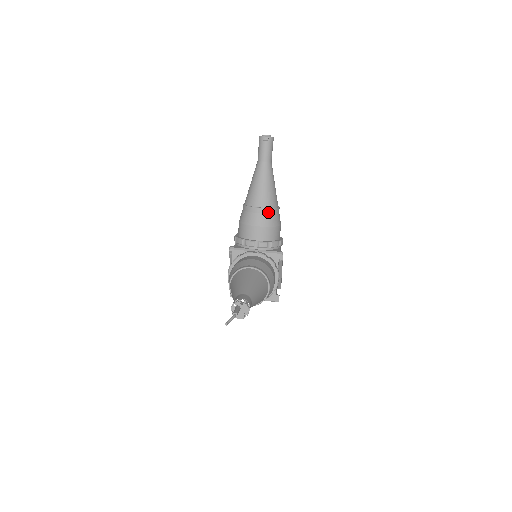
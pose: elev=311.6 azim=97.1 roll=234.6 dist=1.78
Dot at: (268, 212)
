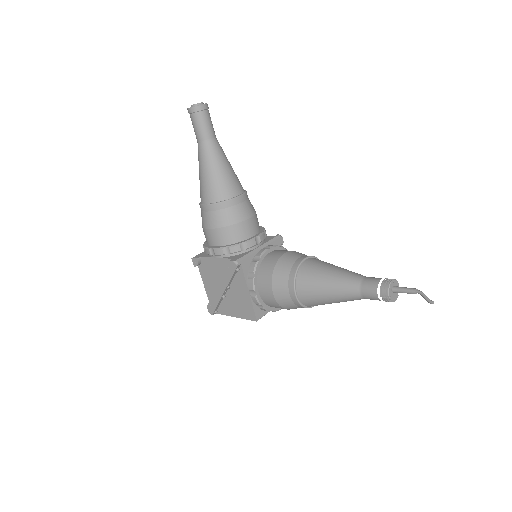
Dot at: (246, 197)
